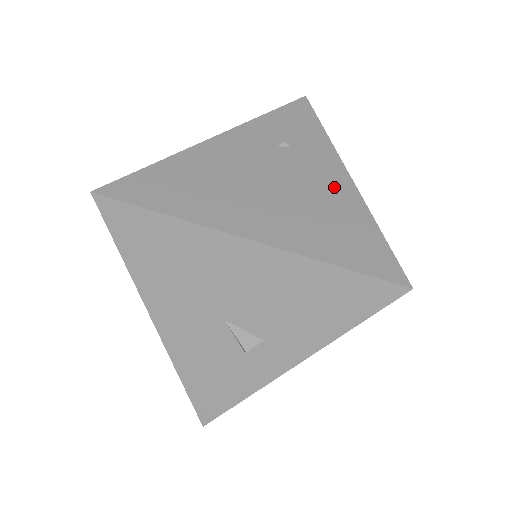
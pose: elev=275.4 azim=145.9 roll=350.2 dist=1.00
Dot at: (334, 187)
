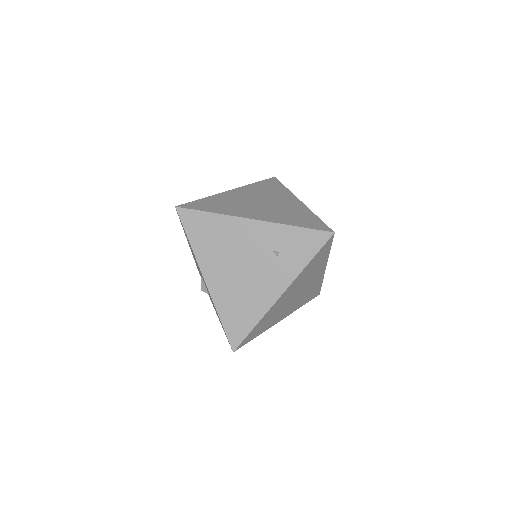
Dot at: (266, 294)
